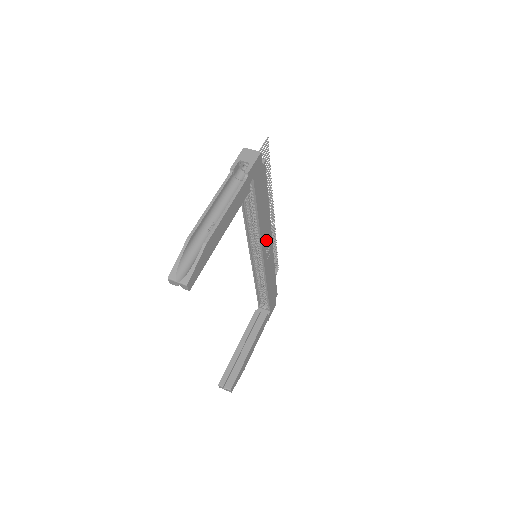
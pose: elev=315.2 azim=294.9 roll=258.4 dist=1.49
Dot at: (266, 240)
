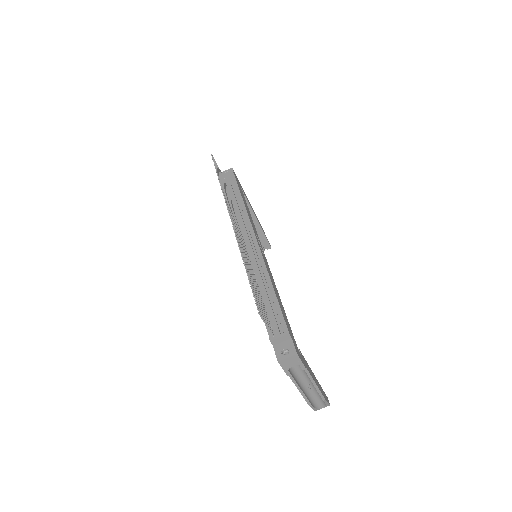
Dot at: occluded
